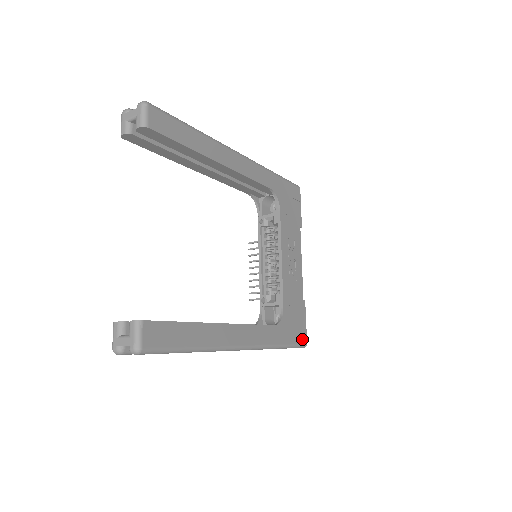
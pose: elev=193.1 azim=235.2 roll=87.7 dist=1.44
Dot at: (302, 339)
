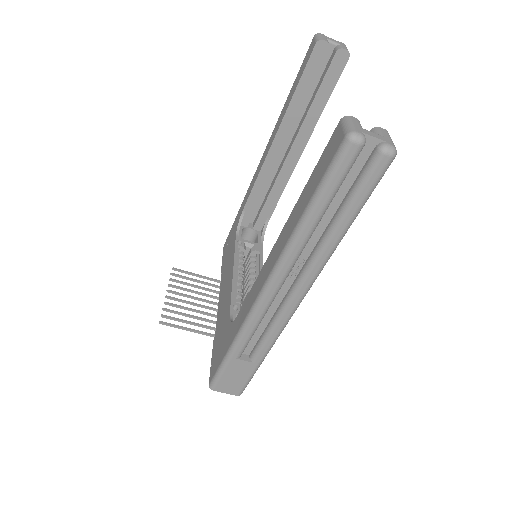
Dot at: occluded
